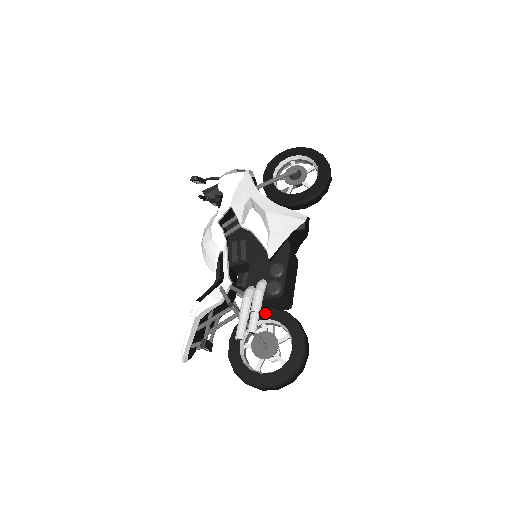
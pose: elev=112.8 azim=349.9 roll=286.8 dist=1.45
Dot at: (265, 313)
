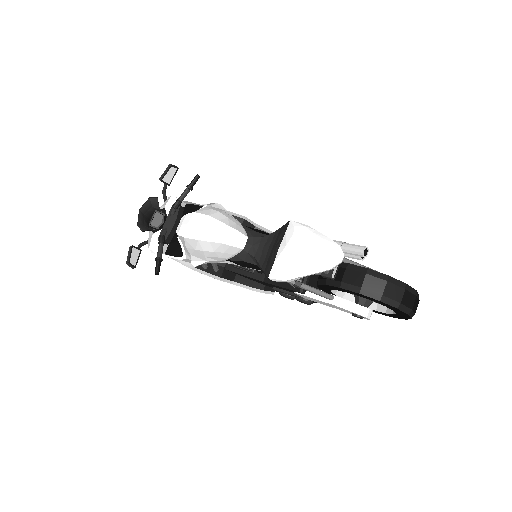
Dot at: occluded
